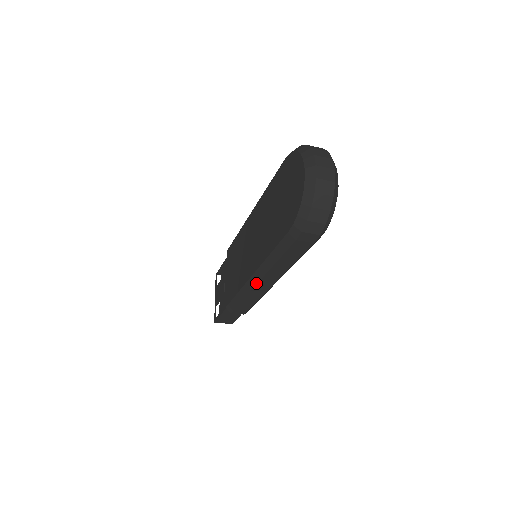
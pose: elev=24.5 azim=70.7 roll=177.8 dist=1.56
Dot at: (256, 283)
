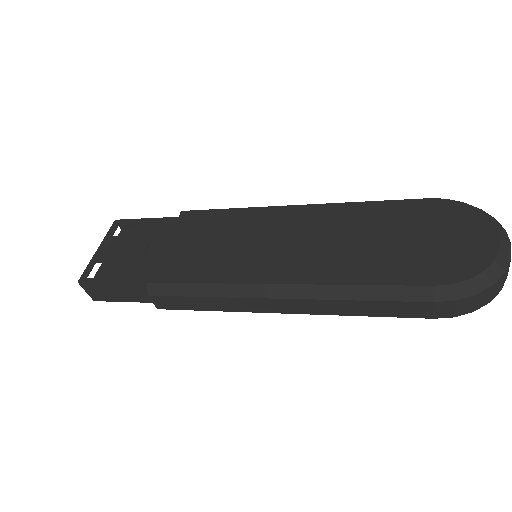
Dot at: (272, 296)
